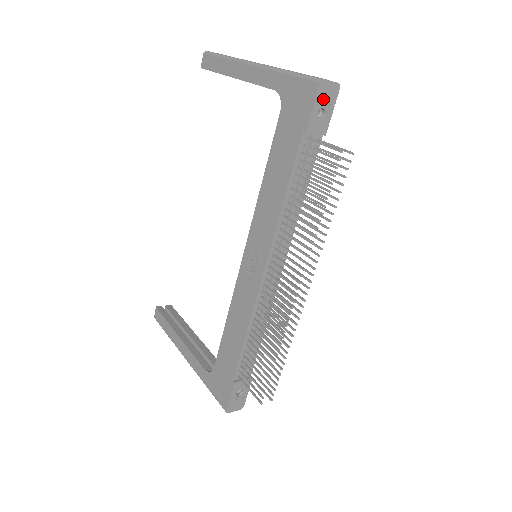
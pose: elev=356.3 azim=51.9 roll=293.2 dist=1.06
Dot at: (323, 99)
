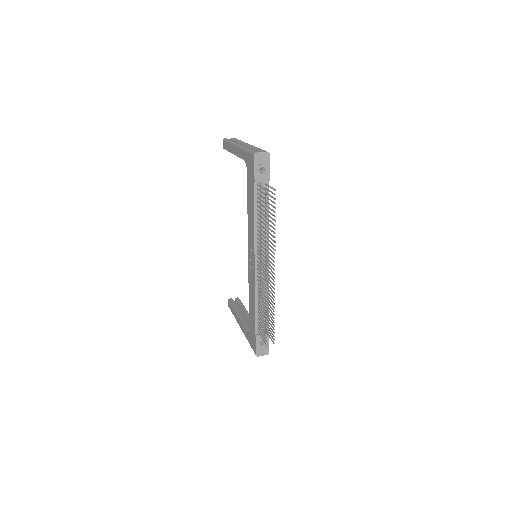
Dot at: (260, 163)
